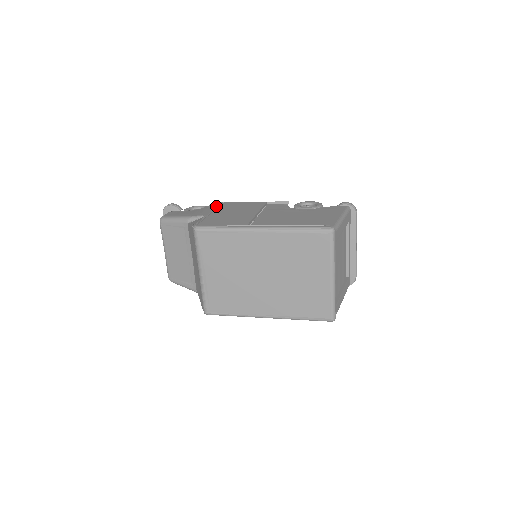
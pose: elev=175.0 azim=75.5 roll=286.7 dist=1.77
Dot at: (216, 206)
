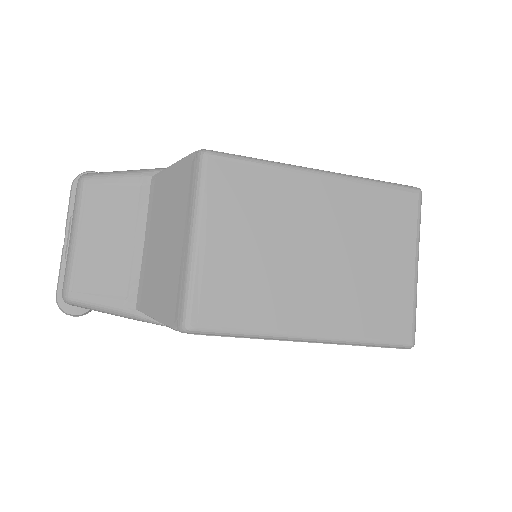
Dot at: occluded
